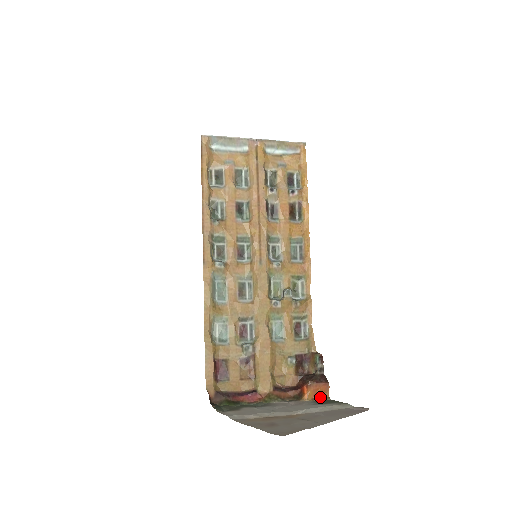
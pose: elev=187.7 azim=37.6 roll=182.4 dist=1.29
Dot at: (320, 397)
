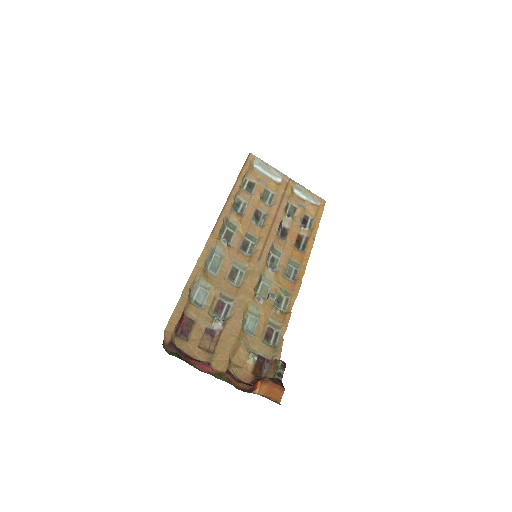
Dot at: (271, 398)
